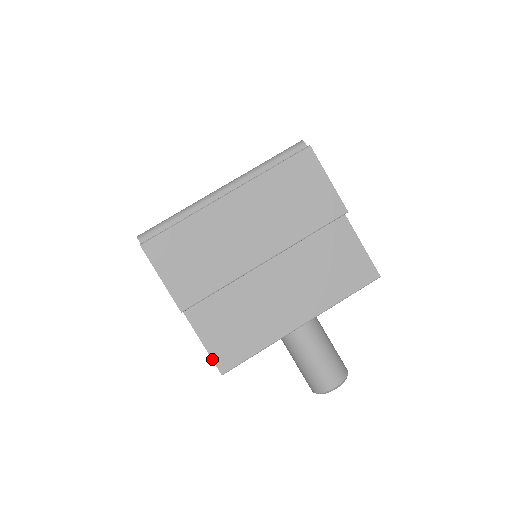
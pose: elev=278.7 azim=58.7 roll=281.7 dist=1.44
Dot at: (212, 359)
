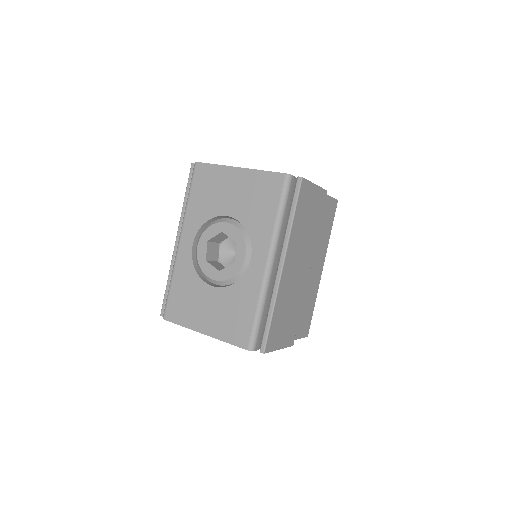
Dot at: occluded
